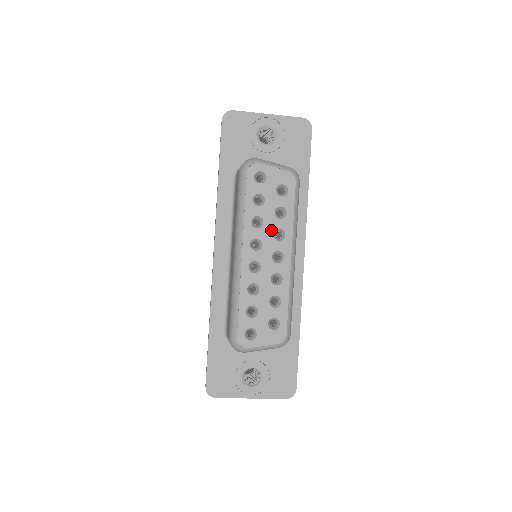
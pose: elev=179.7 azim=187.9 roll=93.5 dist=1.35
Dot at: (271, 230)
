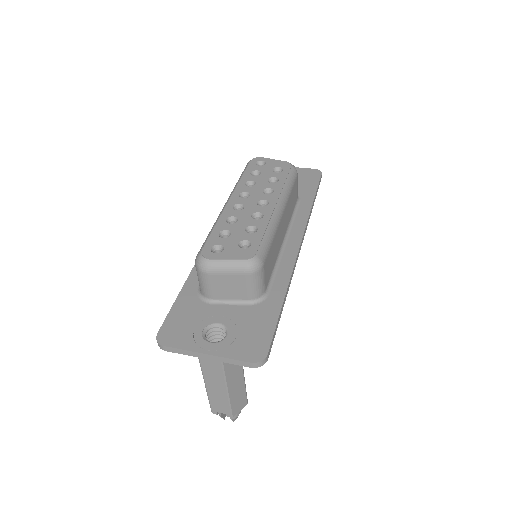
Dot at: (261, 188)
